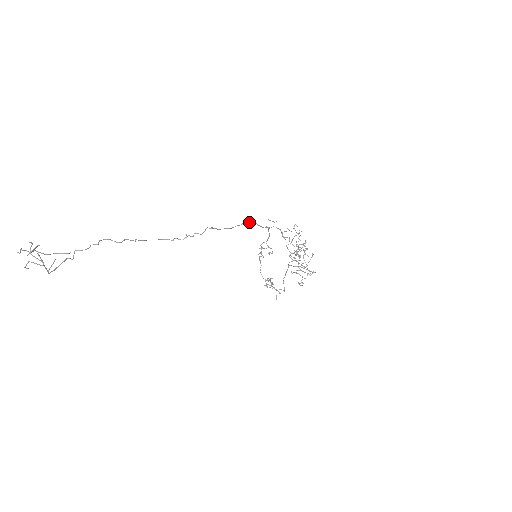
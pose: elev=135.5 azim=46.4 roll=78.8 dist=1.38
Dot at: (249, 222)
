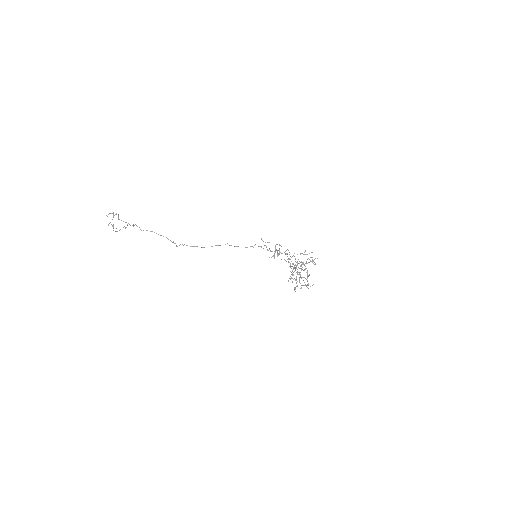
Dot at: occluded
